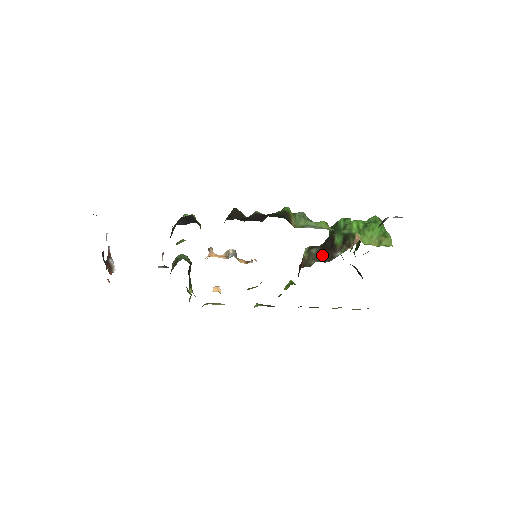
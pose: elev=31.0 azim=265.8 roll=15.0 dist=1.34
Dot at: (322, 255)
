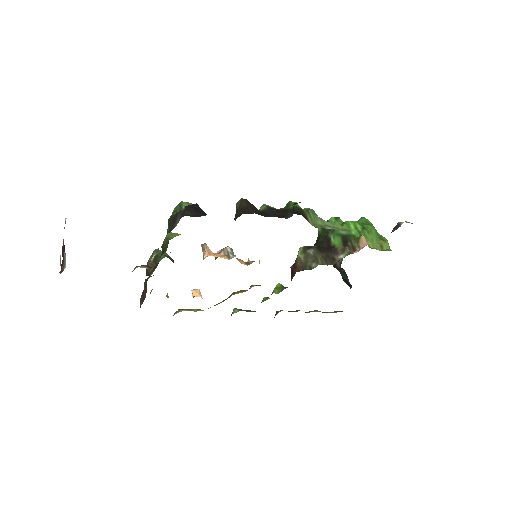
Dot at: (321, 257)
